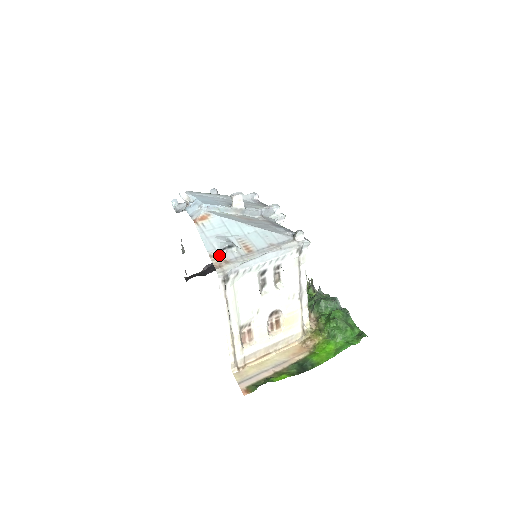
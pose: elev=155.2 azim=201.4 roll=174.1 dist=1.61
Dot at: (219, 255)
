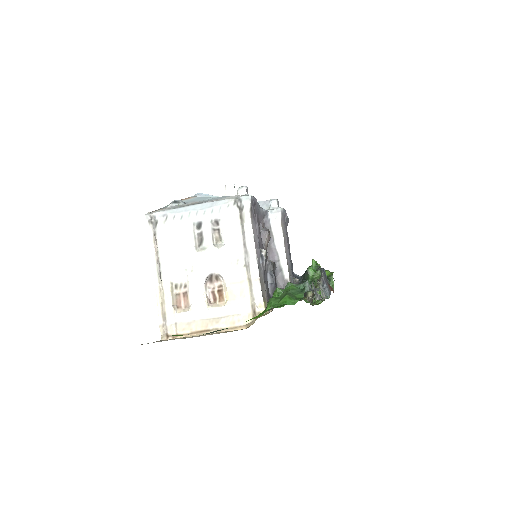
Dot at: (164, 208)
